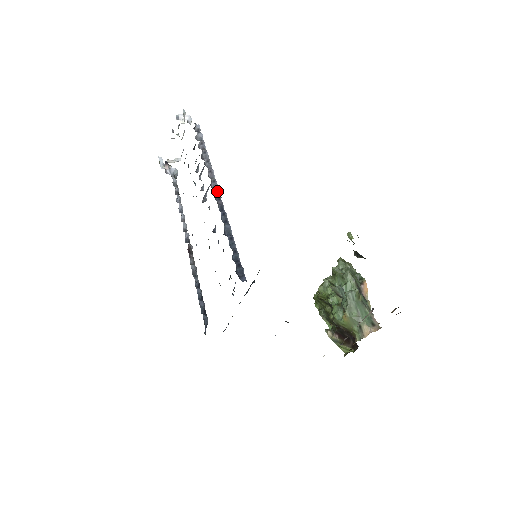
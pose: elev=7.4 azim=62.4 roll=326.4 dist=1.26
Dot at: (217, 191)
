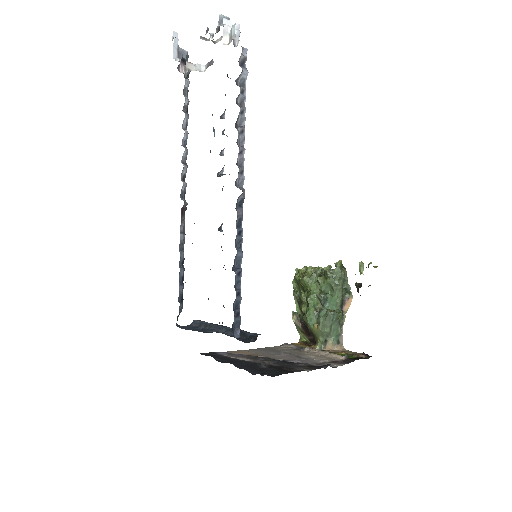
Dot at: (241, 194)
